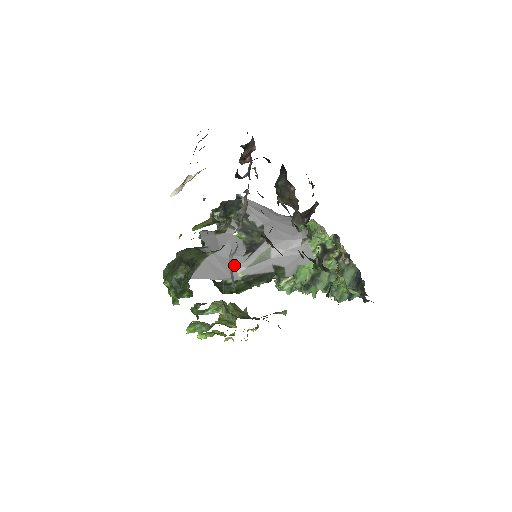
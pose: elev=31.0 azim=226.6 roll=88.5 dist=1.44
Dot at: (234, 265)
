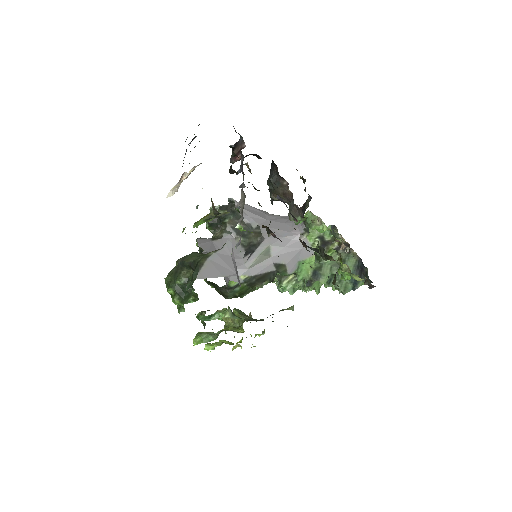
Dot at: occluded
